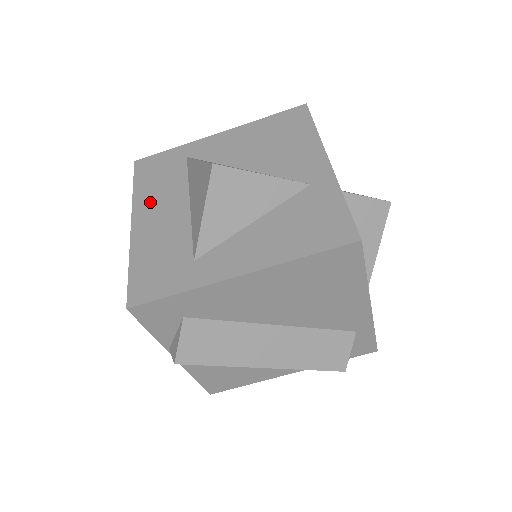
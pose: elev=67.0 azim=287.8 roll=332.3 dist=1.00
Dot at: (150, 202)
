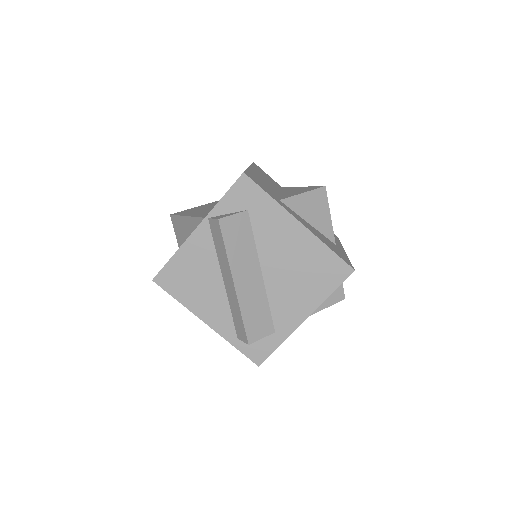
Dot at: (260, 174)
